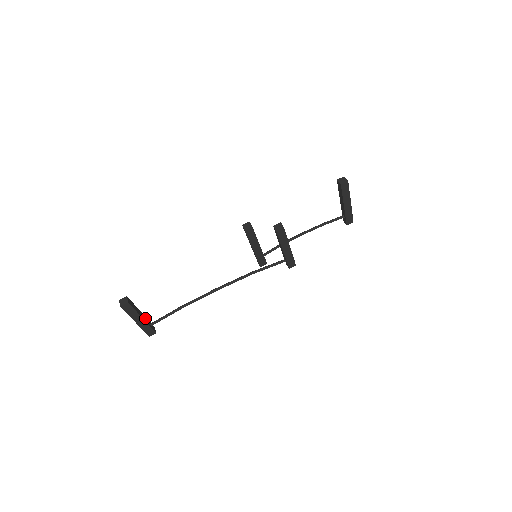
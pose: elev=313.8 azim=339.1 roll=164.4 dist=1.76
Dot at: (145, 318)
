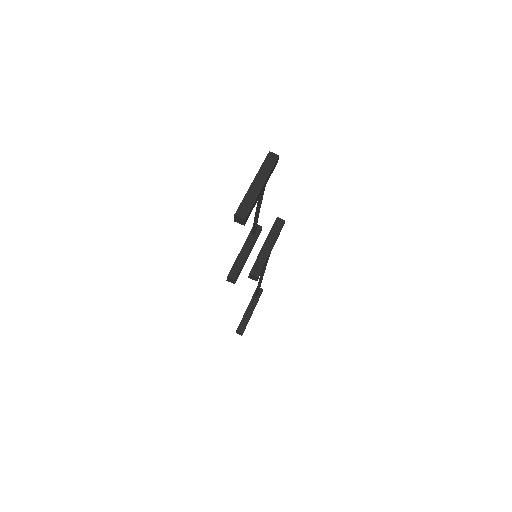
Dot at: (251, 304)
